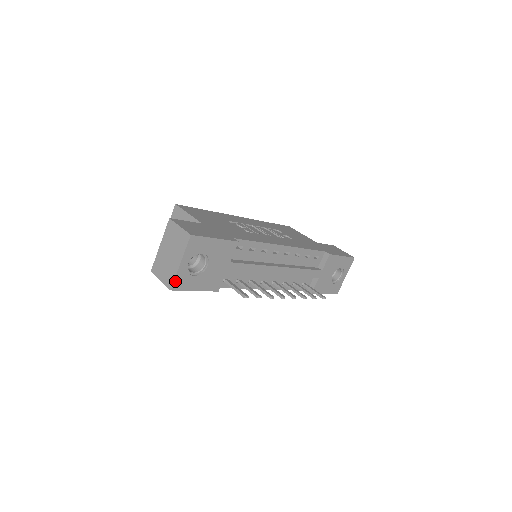
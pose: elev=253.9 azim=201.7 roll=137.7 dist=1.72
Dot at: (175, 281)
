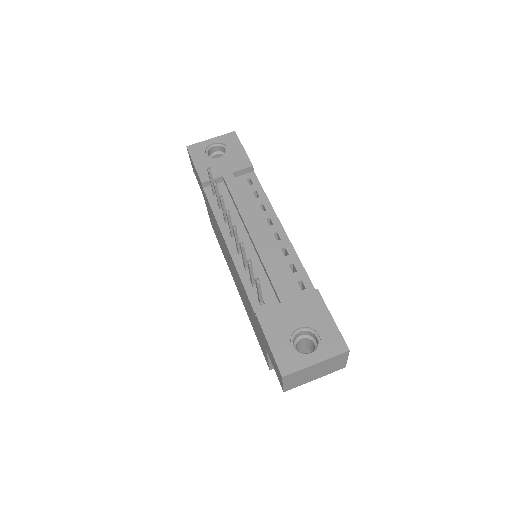
Dot at: (195, 145)
